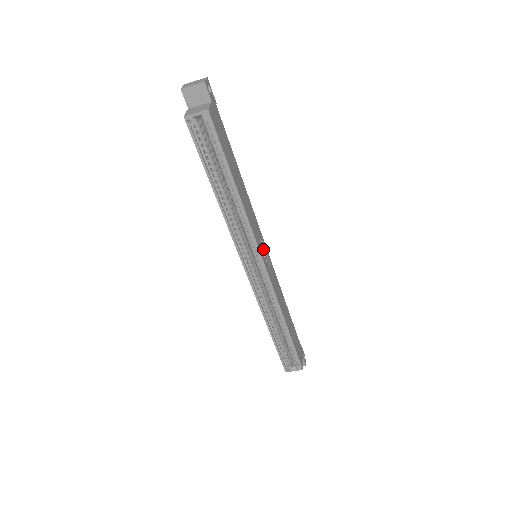
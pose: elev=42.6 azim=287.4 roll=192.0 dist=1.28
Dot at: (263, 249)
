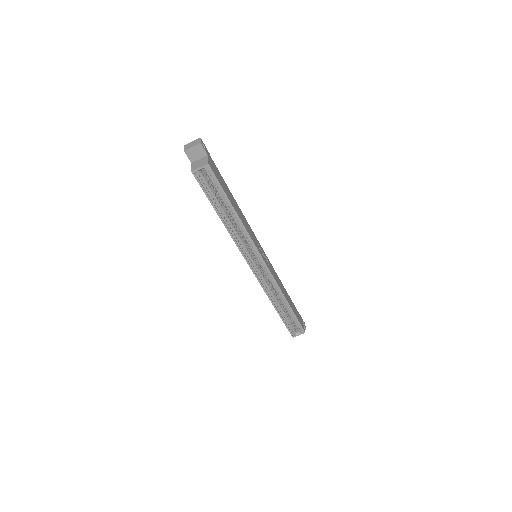
Dot at: (261, 250)
